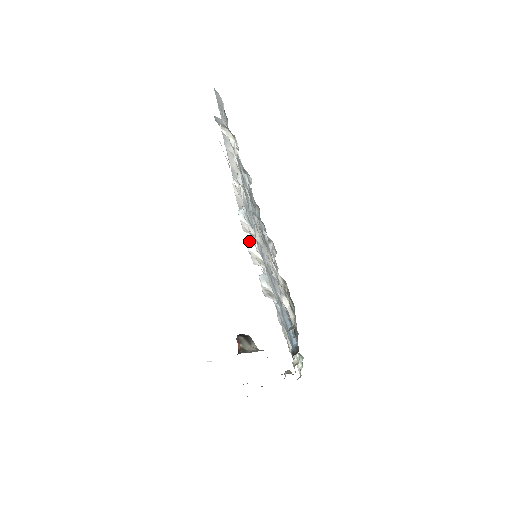
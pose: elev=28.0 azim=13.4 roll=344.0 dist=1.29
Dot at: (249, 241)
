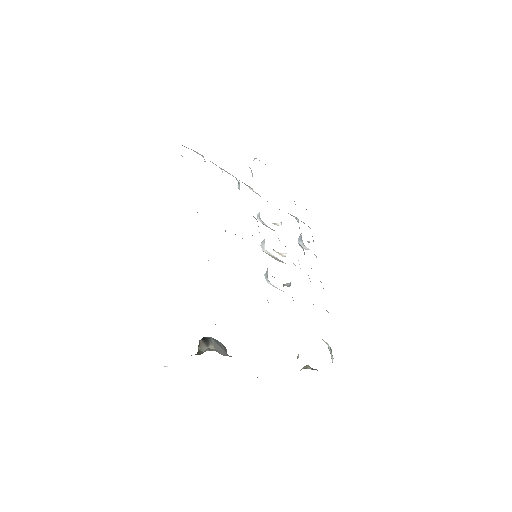
Dot at: (299, 237)
